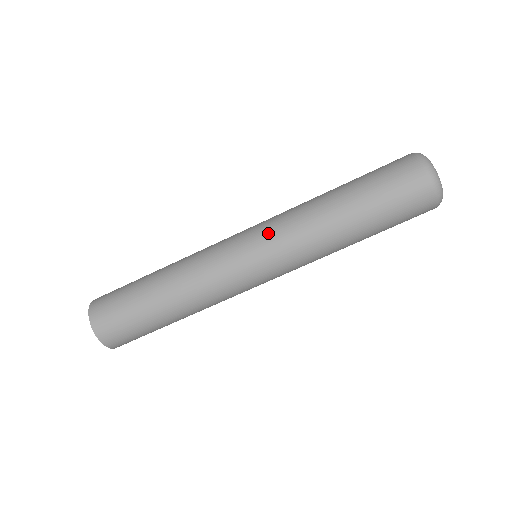
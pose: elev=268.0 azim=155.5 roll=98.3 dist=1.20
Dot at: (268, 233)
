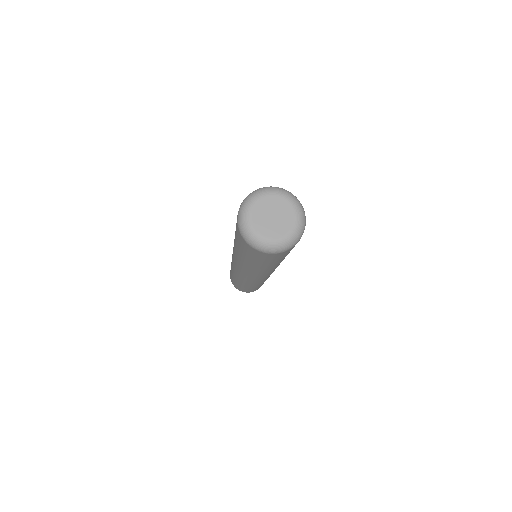
Dot at: (241, 271)
